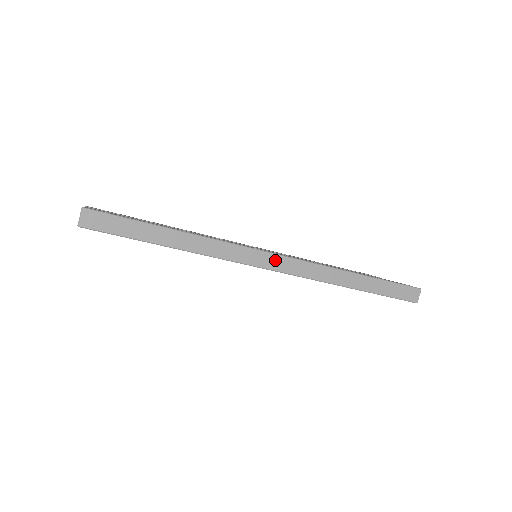
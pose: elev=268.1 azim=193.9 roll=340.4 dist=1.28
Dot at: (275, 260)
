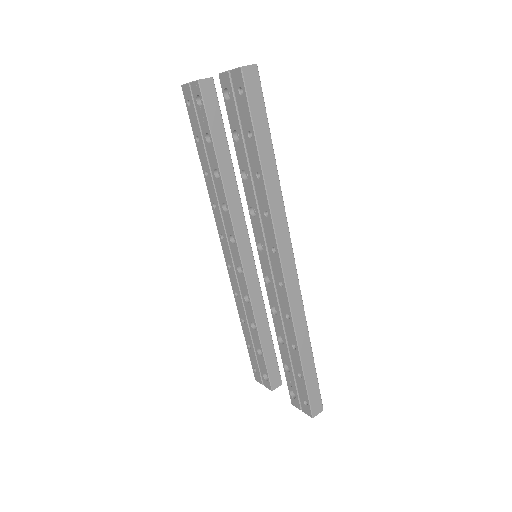
Dot at: (291, 265)
